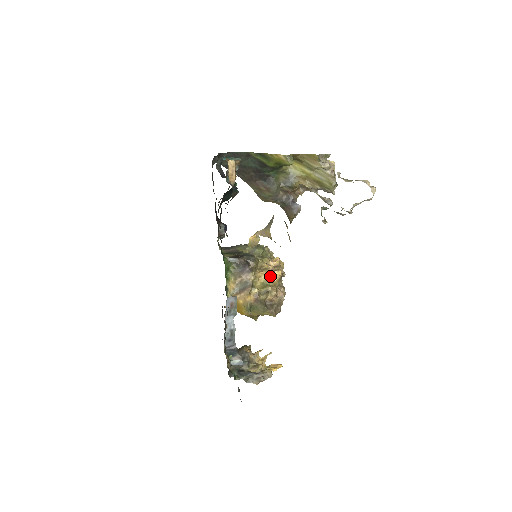
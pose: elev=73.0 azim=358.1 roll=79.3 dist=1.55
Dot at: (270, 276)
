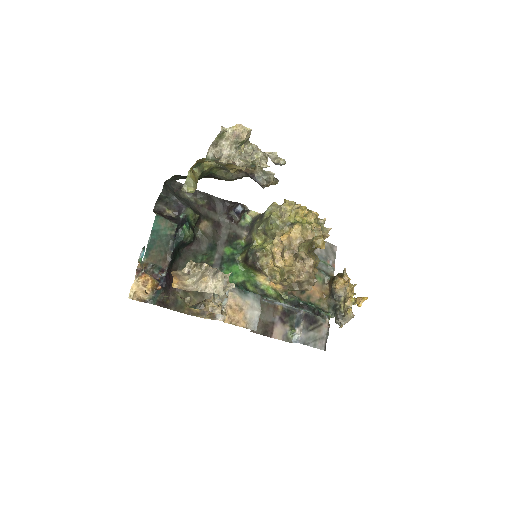
Dot at: (279, 266)
